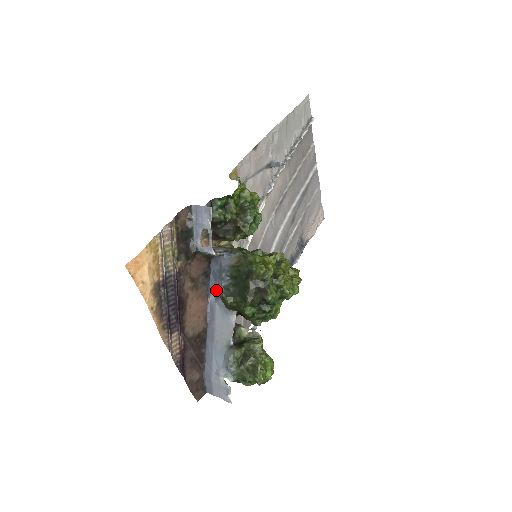
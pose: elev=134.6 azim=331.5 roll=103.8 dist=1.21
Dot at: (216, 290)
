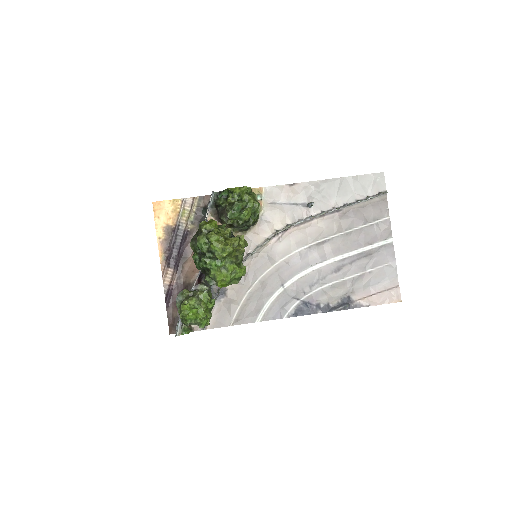
Dot at: occluded
